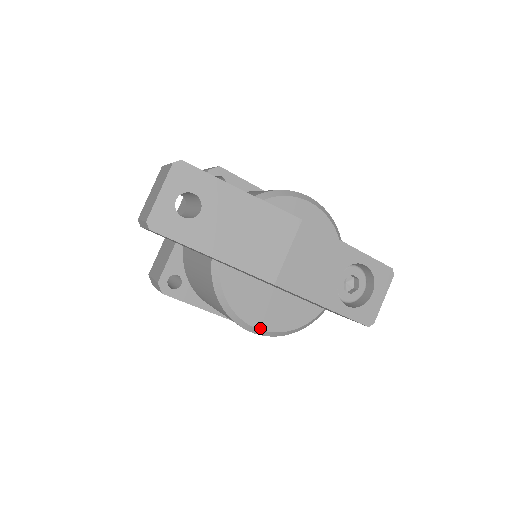
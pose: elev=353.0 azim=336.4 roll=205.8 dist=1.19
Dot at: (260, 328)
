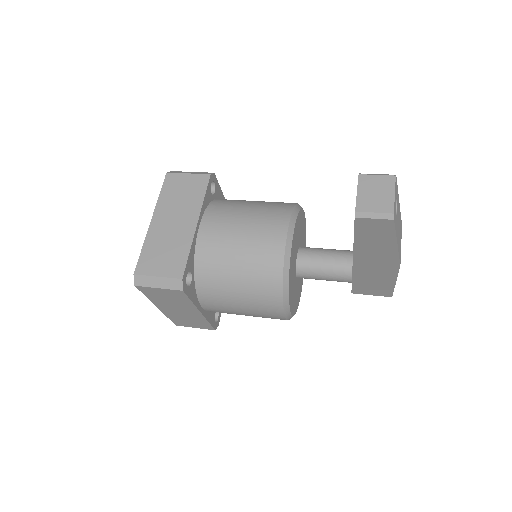
Dot at: (291, 312)
